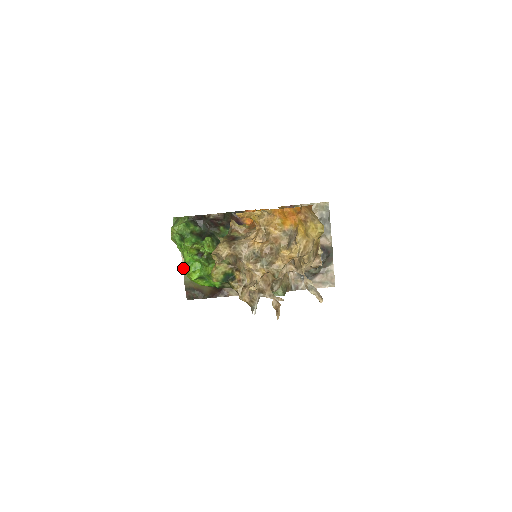
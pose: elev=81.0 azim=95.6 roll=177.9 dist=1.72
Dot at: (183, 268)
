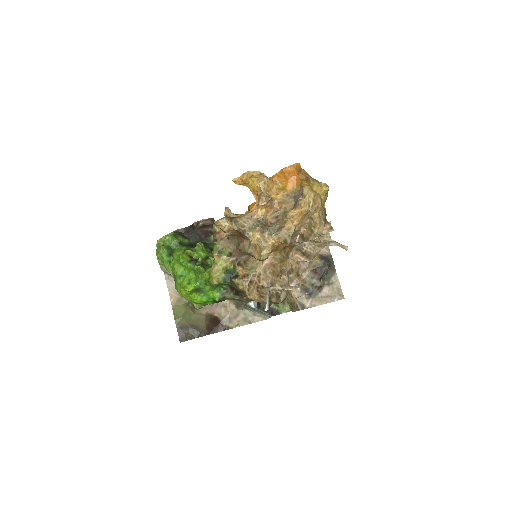
Dot at: (172, 305)
